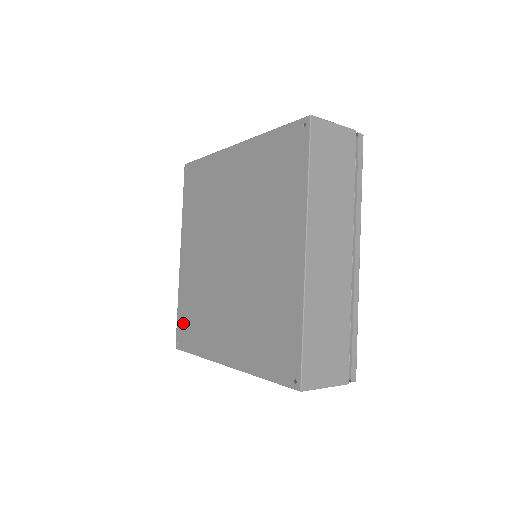
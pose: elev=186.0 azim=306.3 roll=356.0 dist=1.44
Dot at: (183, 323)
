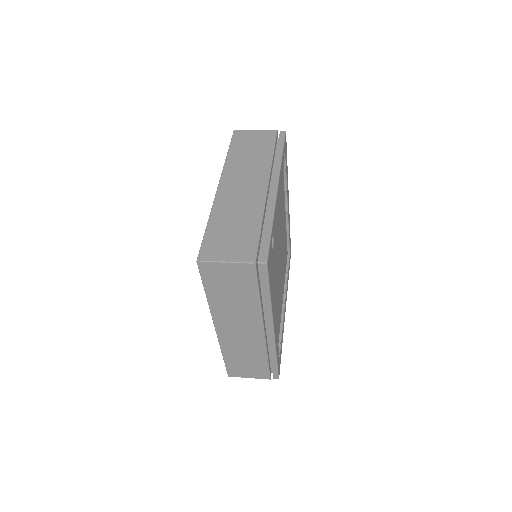
Dot at: occluded
